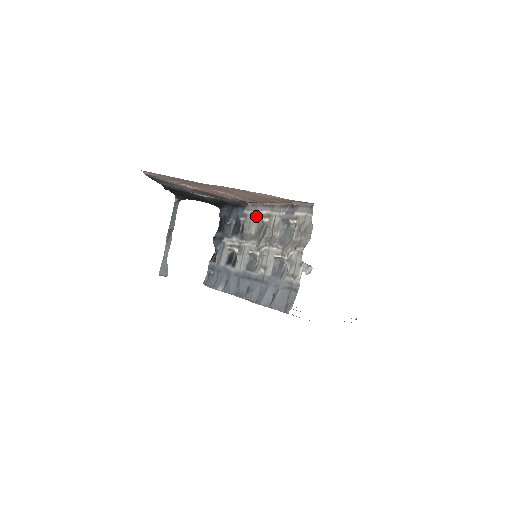
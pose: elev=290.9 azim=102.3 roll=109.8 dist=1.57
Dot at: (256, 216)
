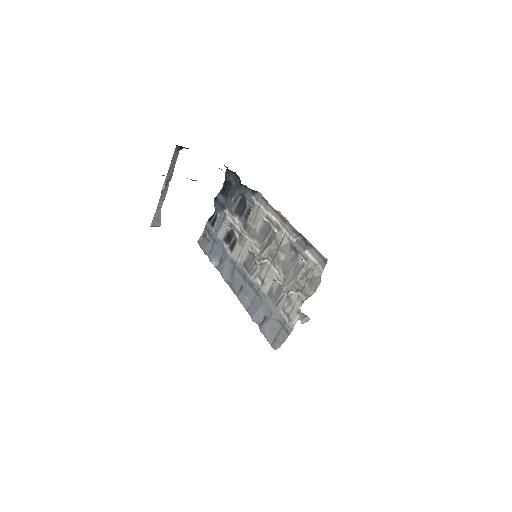
Dot at: (264, 215)
